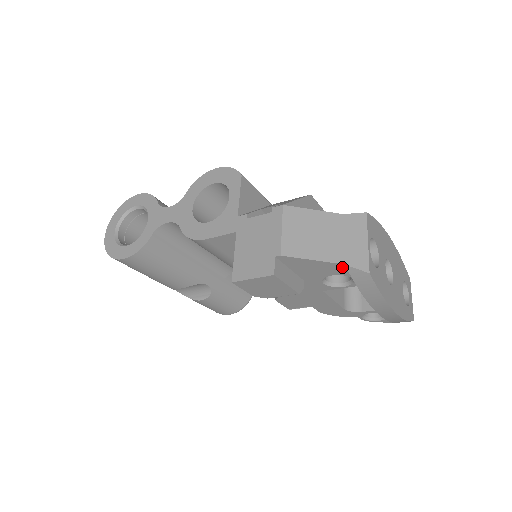
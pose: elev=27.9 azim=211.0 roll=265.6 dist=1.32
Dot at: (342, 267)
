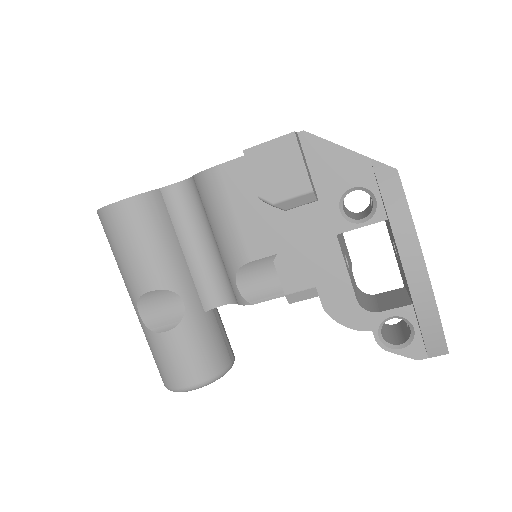
Dot at: (366, 166)
